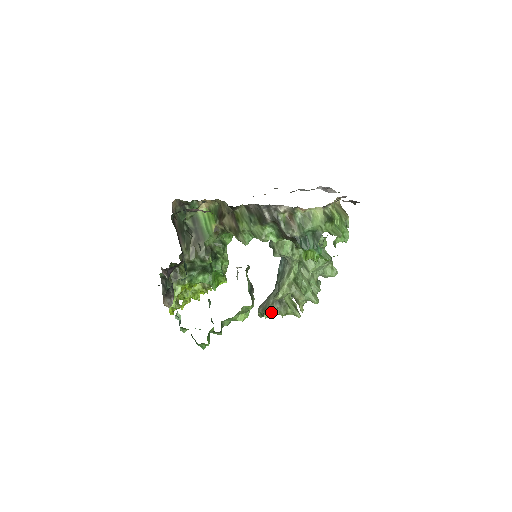
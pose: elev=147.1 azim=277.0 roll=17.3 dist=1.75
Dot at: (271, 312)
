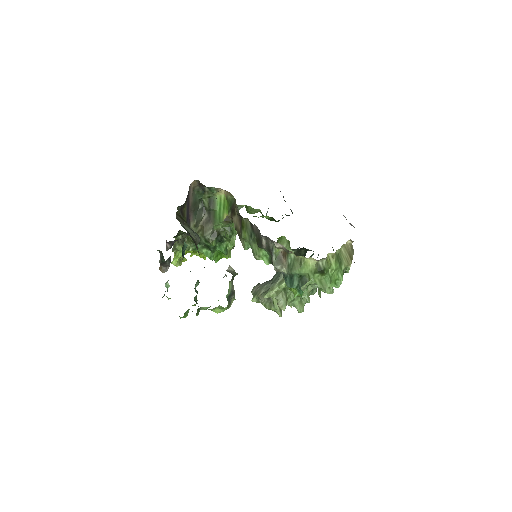
Dot at: (259, 300)
